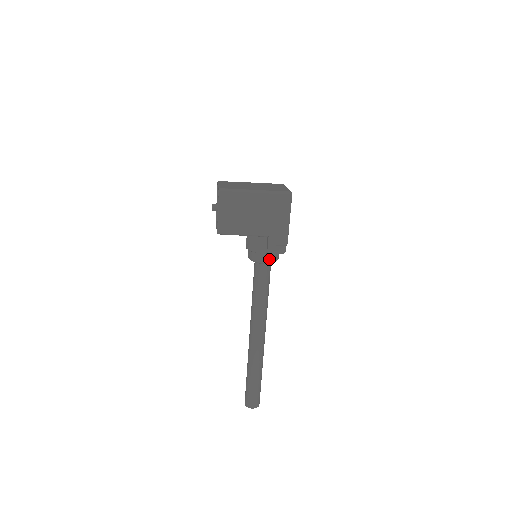
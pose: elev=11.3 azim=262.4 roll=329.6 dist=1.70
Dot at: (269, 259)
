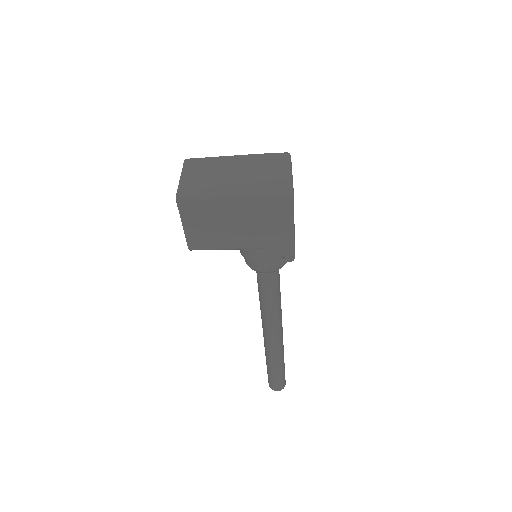
Dot at: occluded
